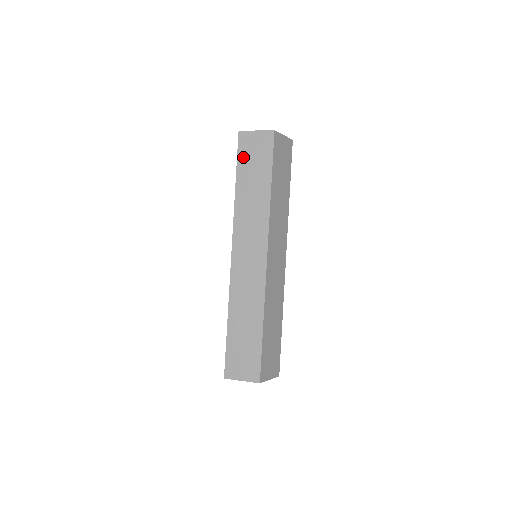
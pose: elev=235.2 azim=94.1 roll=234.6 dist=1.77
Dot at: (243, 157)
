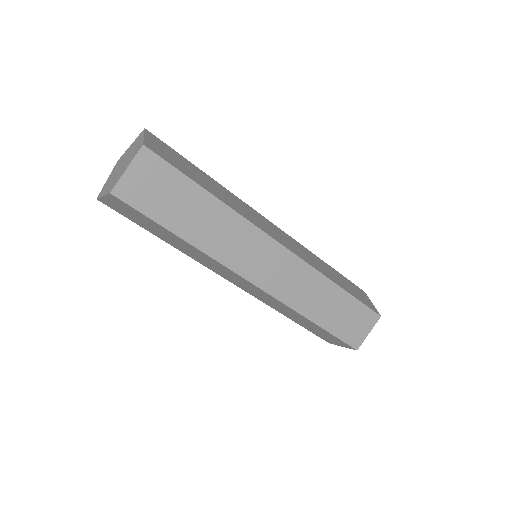
Dot at: (131, 219)
